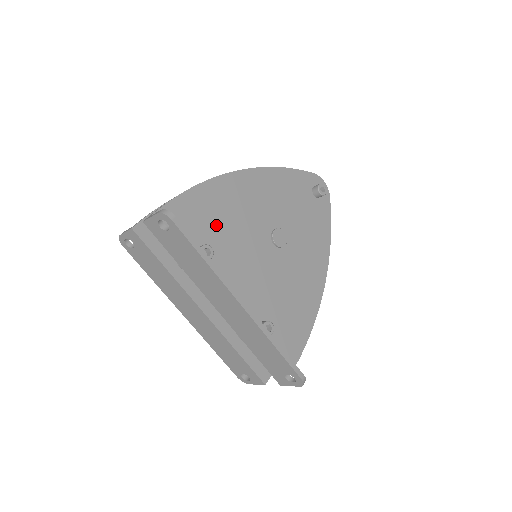
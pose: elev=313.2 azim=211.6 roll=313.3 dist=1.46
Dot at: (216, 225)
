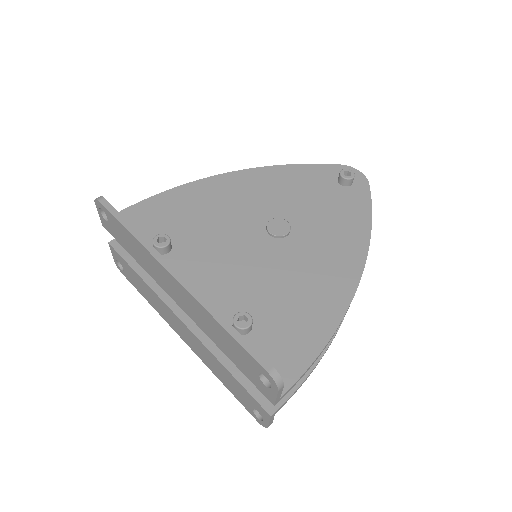
Dot at: (187, 221)
